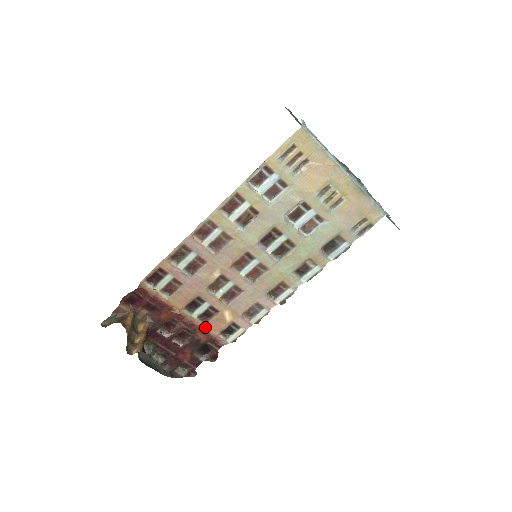
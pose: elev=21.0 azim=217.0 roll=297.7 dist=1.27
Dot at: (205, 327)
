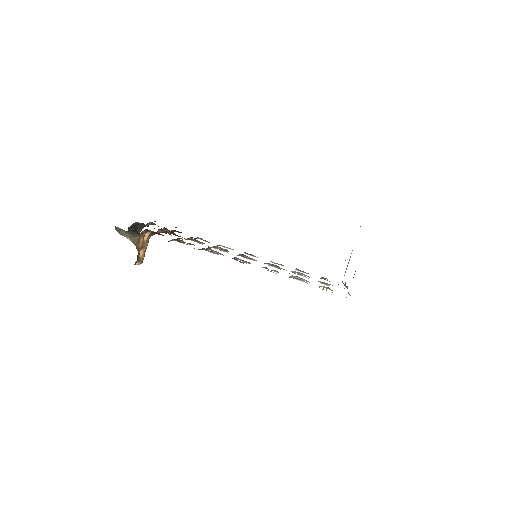
Dot at: occluded
